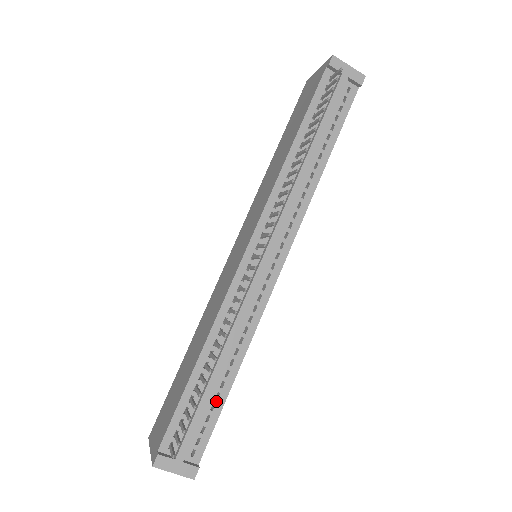
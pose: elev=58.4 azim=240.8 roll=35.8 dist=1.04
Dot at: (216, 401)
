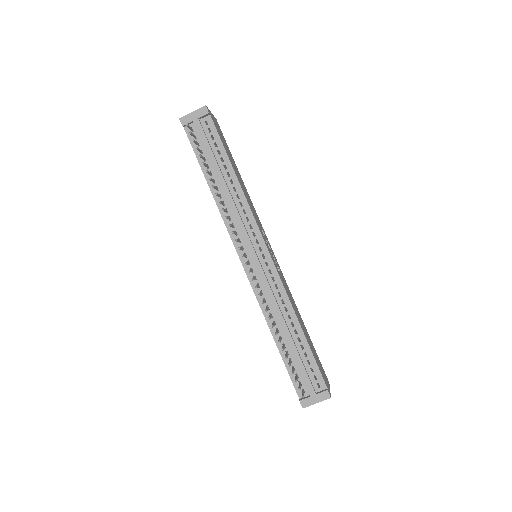
Dot at: (304, 350)
